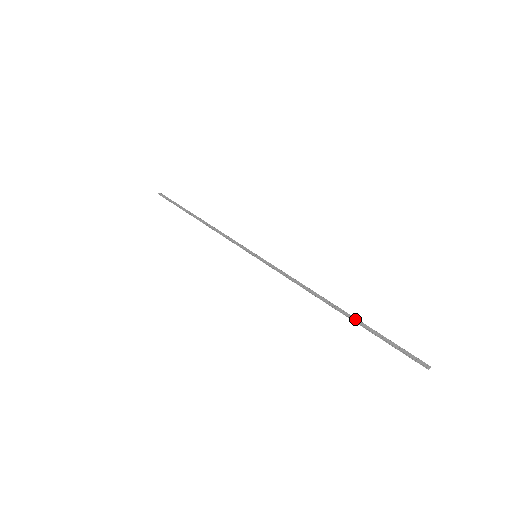
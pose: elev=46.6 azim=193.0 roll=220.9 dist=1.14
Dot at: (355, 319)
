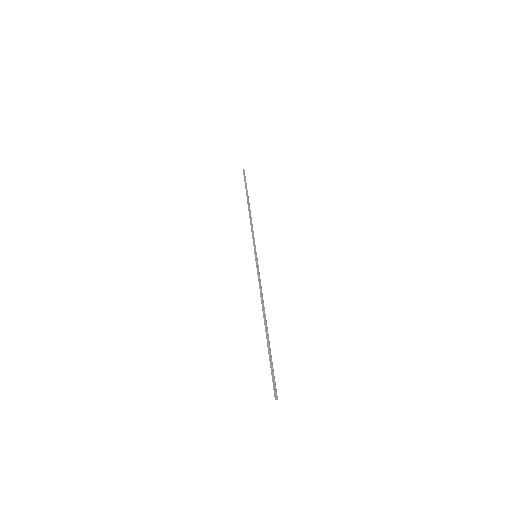
Dot at: (268, 339)
